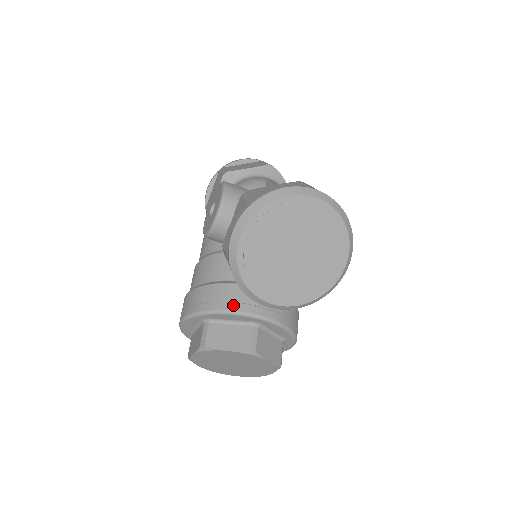
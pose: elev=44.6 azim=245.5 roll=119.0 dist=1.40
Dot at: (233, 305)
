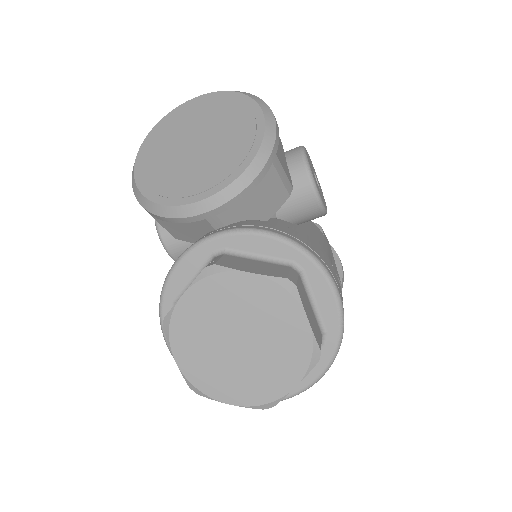
Dot at: occluded
